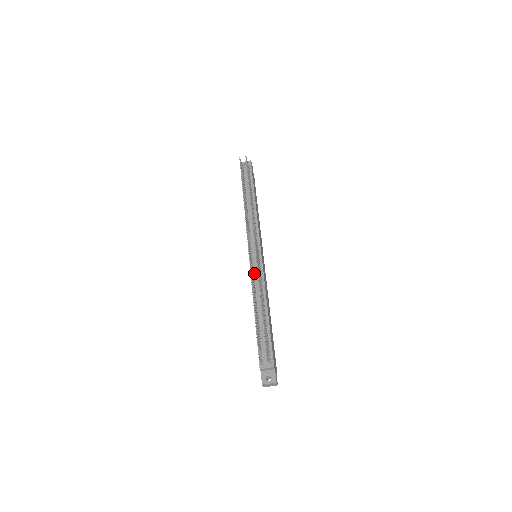
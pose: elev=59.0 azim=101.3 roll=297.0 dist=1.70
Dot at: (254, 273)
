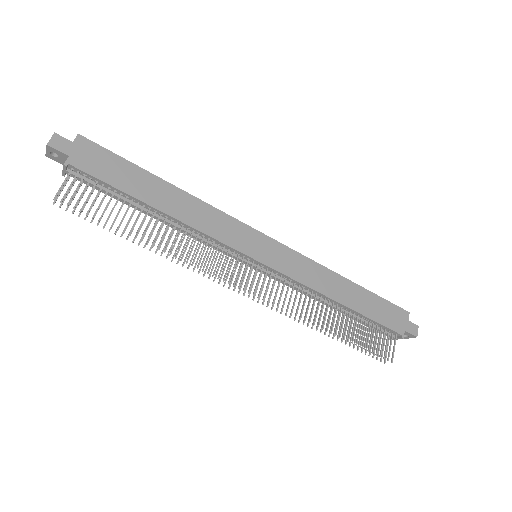
Dot at: (281, 281)
